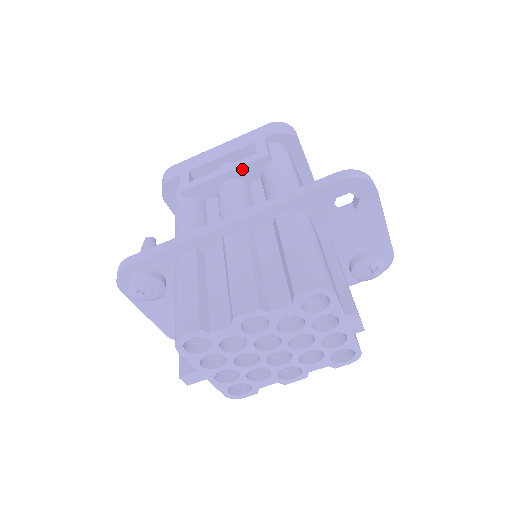
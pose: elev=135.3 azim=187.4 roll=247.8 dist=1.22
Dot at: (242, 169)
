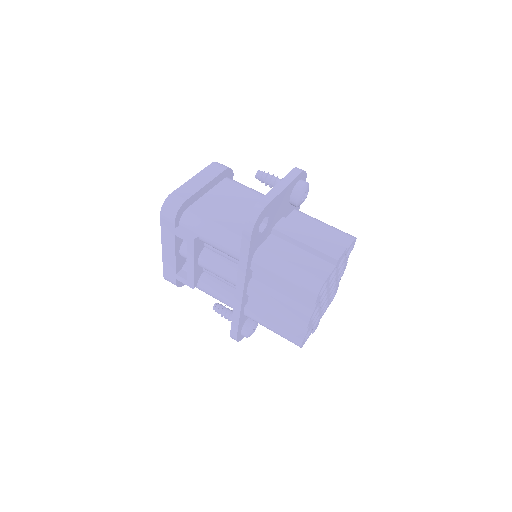
Dot at: (195, 254)
